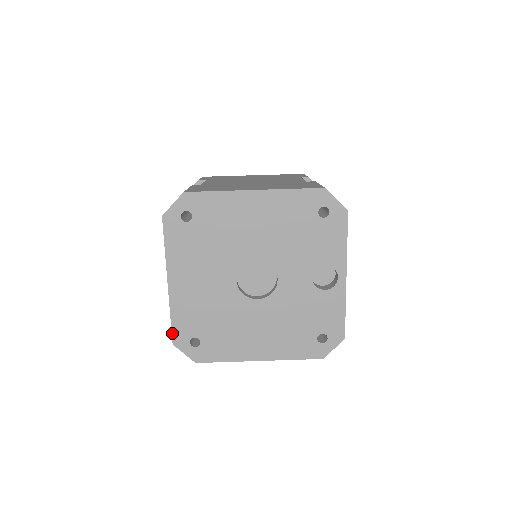
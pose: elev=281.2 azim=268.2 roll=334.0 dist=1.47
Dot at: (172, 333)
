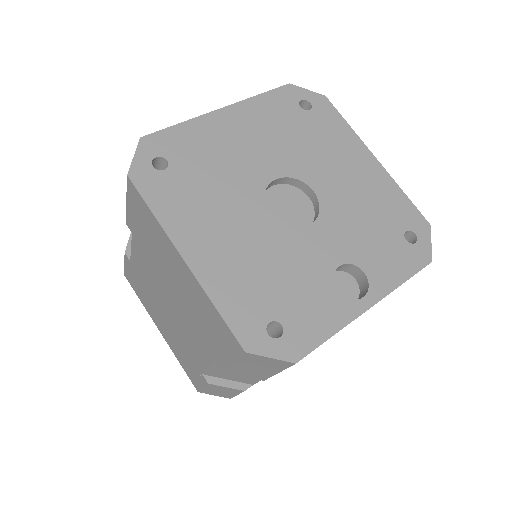
Dot at: (157, 132)
